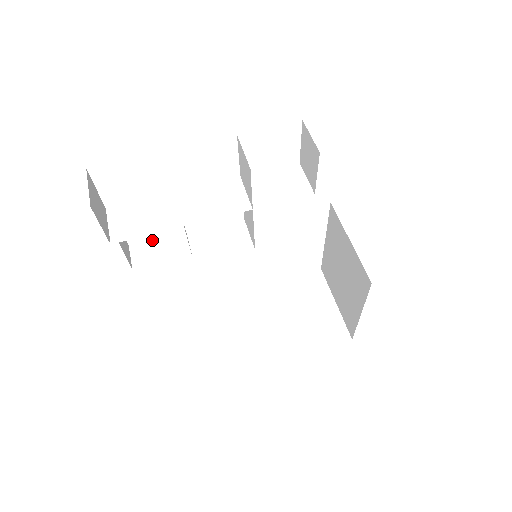
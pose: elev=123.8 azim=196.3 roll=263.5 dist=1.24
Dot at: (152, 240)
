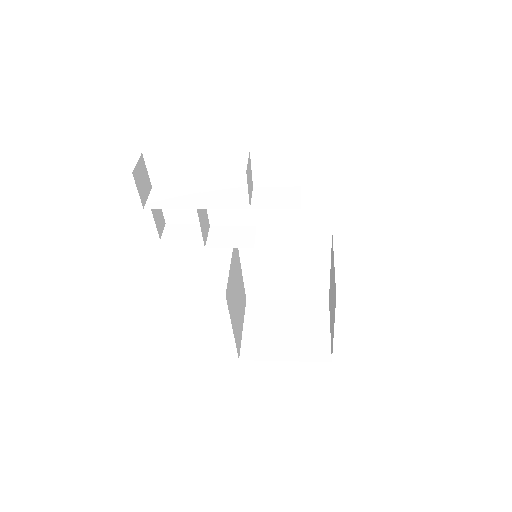
Dot at: (183, 224)
